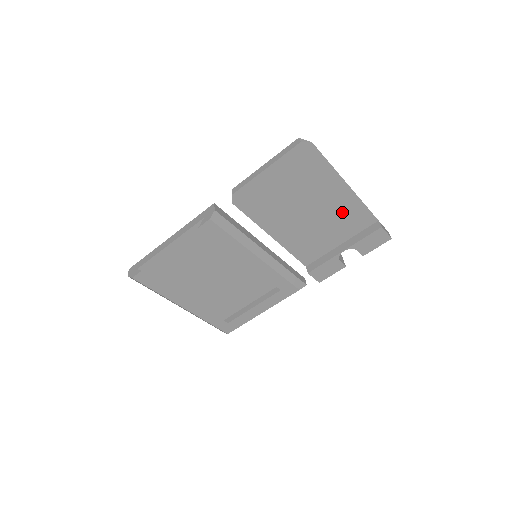
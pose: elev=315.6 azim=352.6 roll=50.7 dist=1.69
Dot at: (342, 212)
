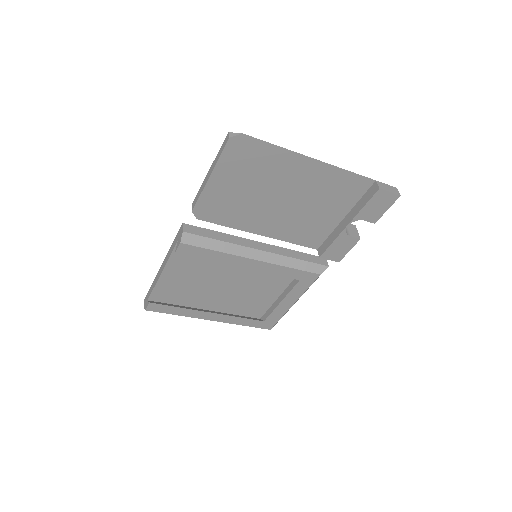
Dot at: (325, 187)
